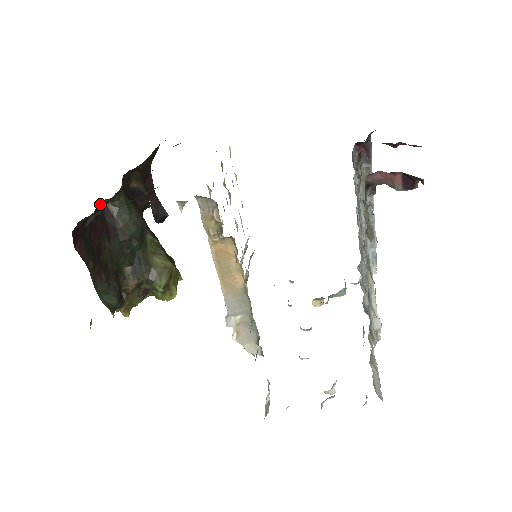
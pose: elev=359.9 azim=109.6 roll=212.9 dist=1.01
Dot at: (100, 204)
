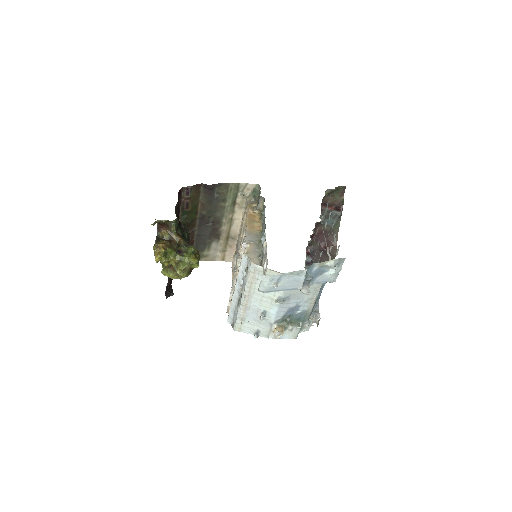
Dot at: (179, 216)
